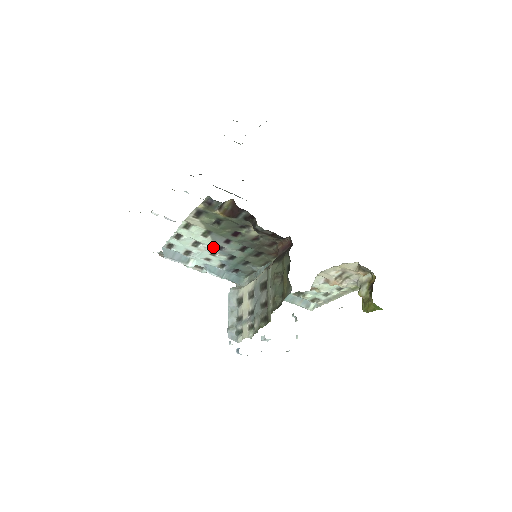
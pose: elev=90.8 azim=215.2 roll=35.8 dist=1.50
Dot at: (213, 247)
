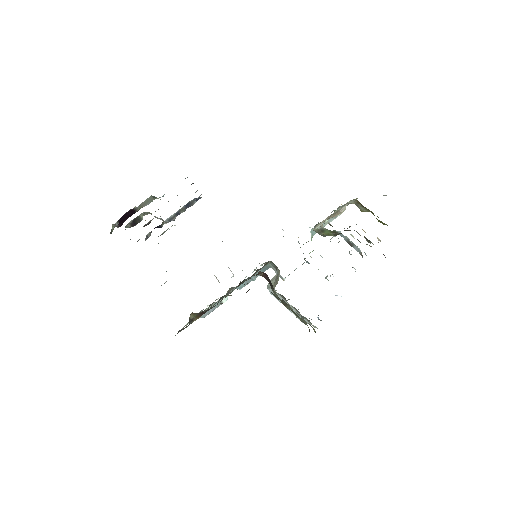
Dot at: occluded
